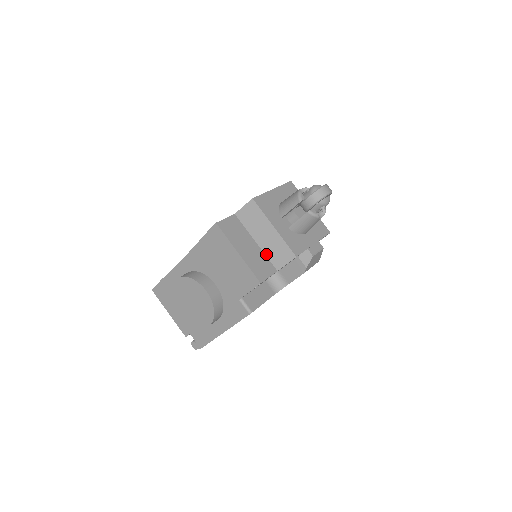
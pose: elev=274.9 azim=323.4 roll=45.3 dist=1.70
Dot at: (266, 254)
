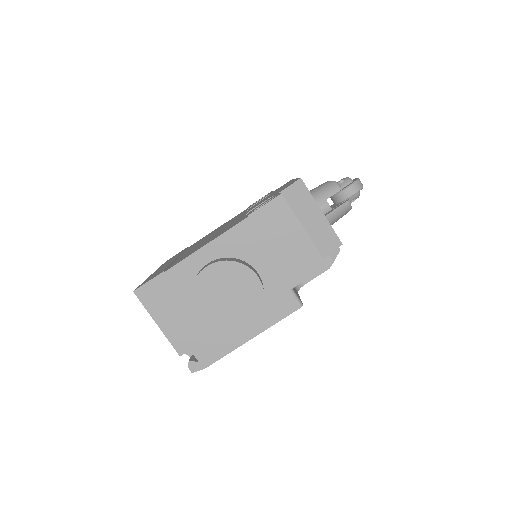
Dot at: occluded
